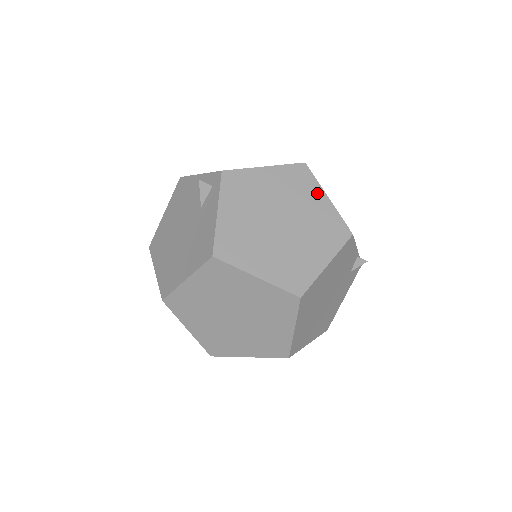
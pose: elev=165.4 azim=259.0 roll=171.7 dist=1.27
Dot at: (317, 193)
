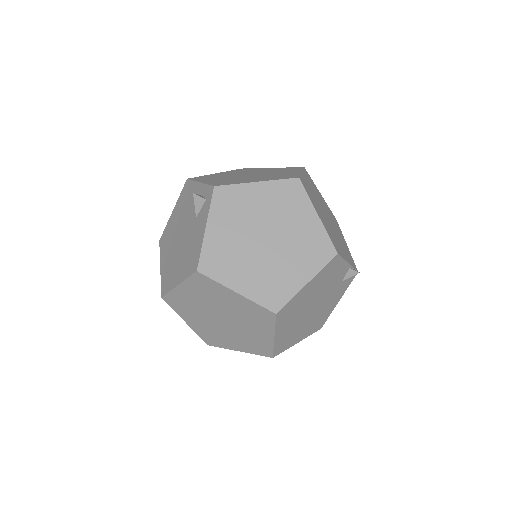
Dot at: (307, 210)
